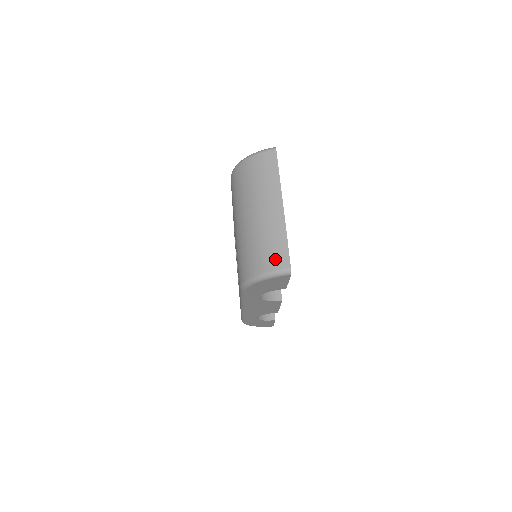
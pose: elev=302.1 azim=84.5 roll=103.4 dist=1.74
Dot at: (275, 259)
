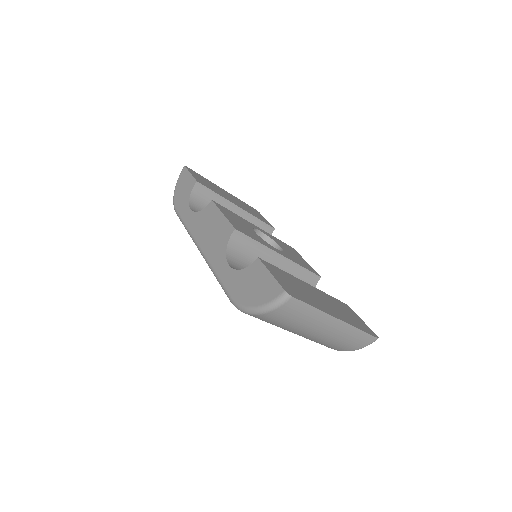
Dot at: (360, 343)
